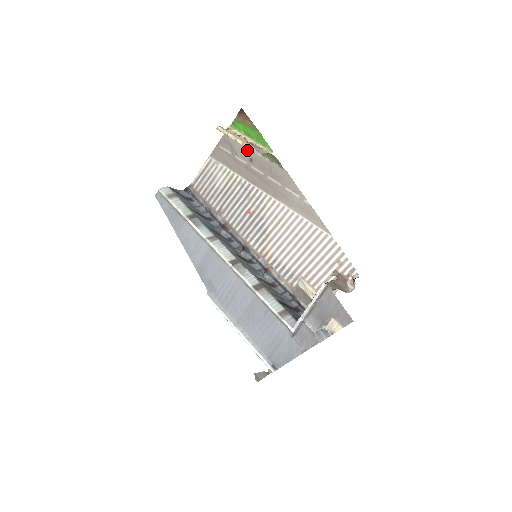
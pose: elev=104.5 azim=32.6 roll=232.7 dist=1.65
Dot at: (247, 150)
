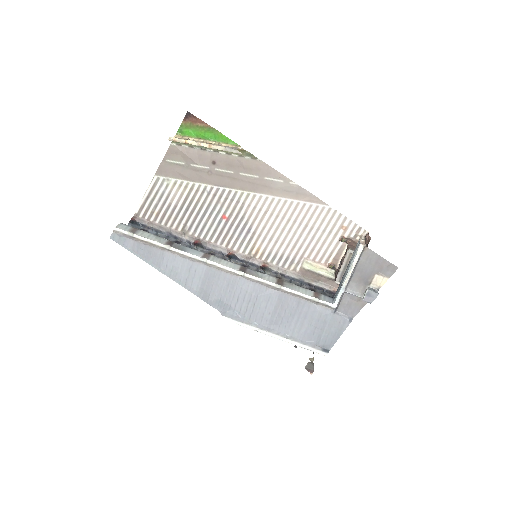
Dot at: (206, 154)
